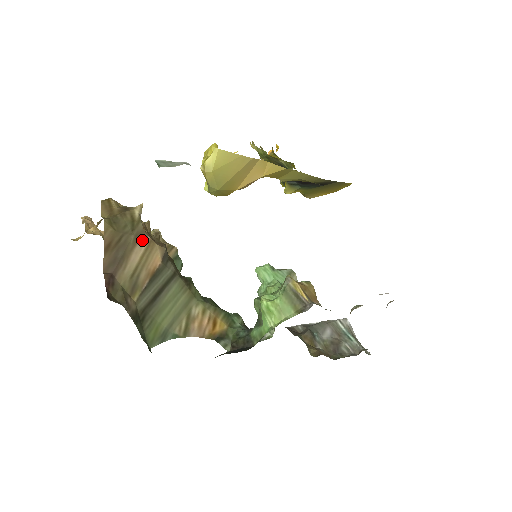
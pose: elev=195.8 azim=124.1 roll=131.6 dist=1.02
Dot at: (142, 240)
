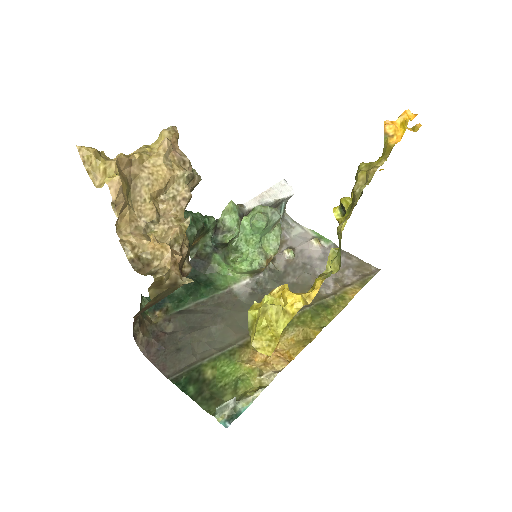
Dot at: occluded
